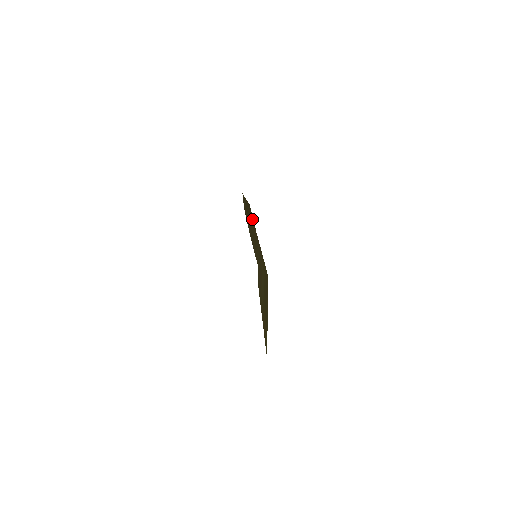
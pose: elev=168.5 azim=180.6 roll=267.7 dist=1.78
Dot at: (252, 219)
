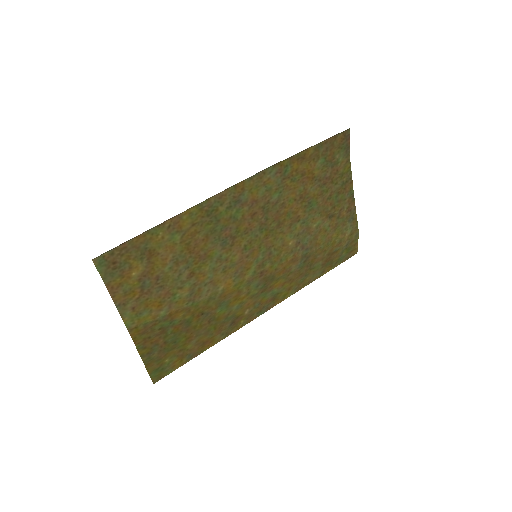
Dot at: (126, 263)
